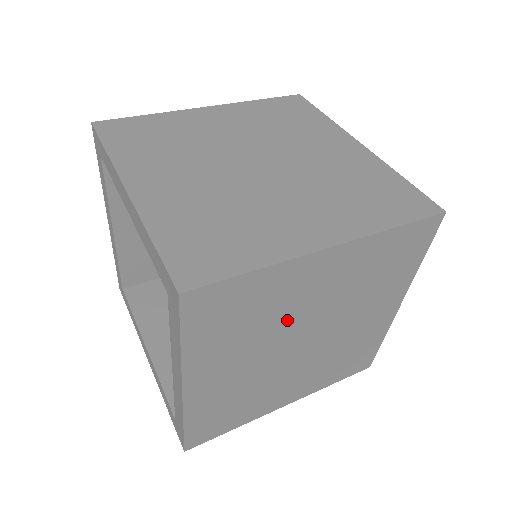
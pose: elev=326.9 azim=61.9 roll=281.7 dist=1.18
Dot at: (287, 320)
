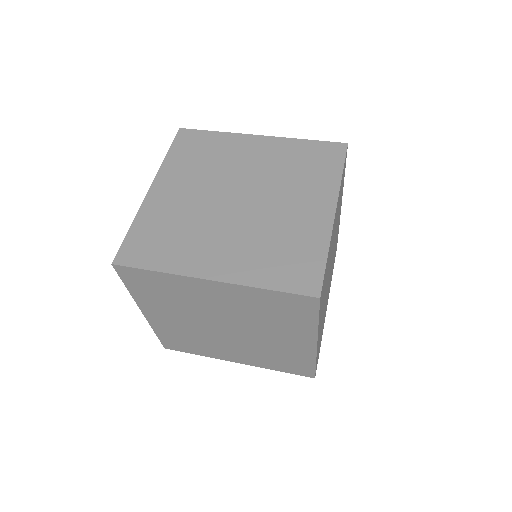
Dot at: (201, 308)
